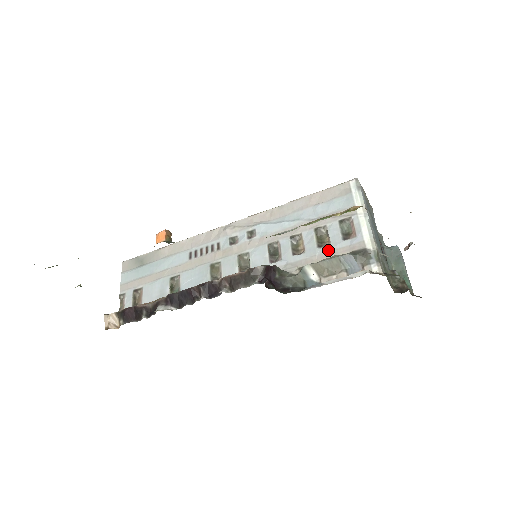
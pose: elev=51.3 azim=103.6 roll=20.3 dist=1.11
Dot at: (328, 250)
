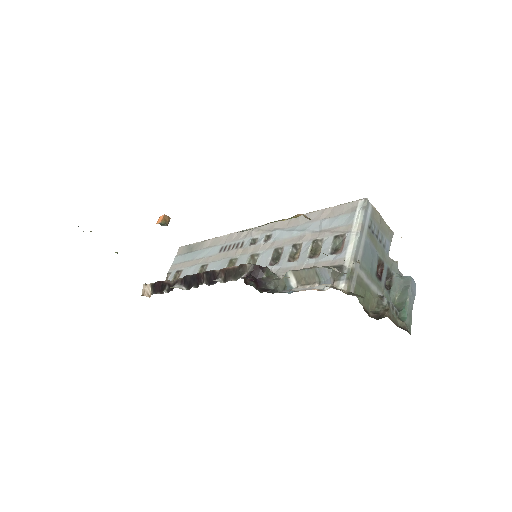
Dot at: (315, 261)
